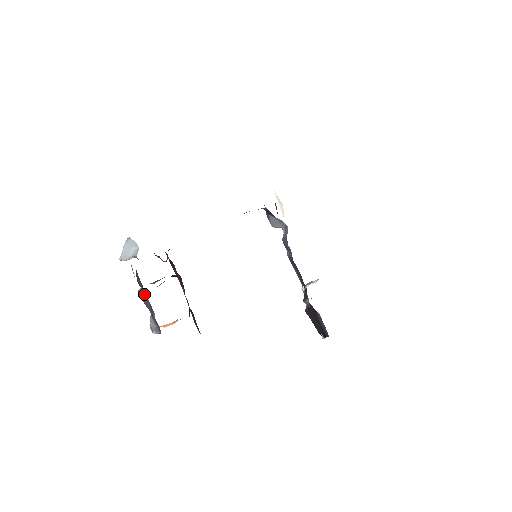
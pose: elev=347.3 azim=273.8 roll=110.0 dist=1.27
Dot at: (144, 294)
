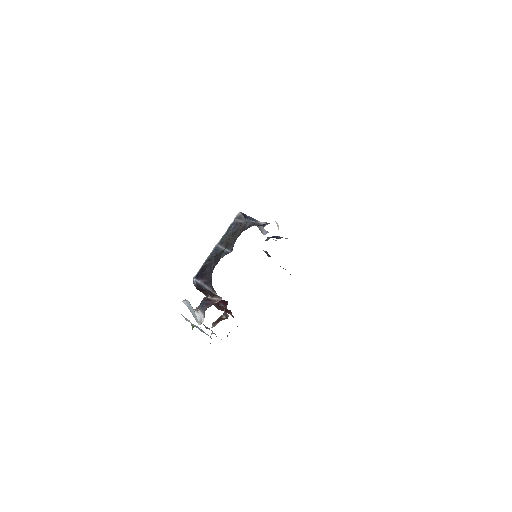
Dot at: occluded
